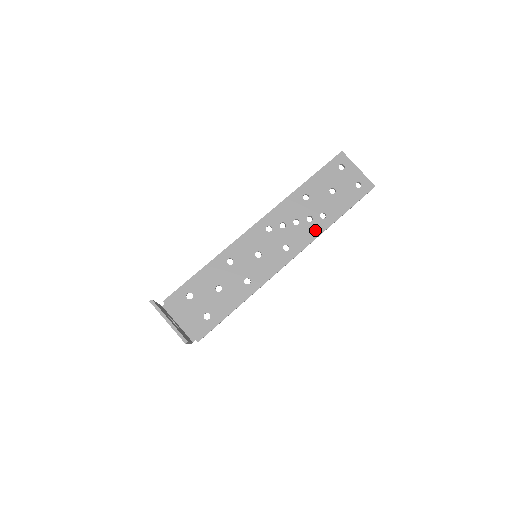
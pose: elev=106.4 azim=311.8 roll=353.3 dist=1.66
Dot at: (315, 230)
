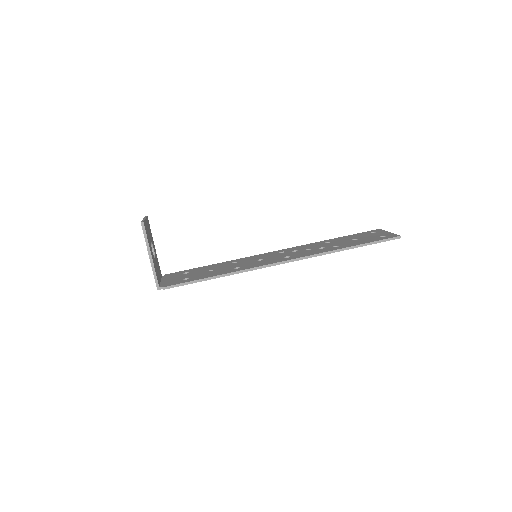
Dot at: (322, 251)
